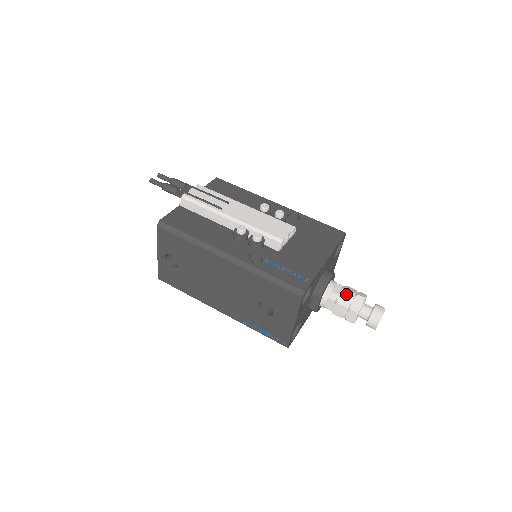
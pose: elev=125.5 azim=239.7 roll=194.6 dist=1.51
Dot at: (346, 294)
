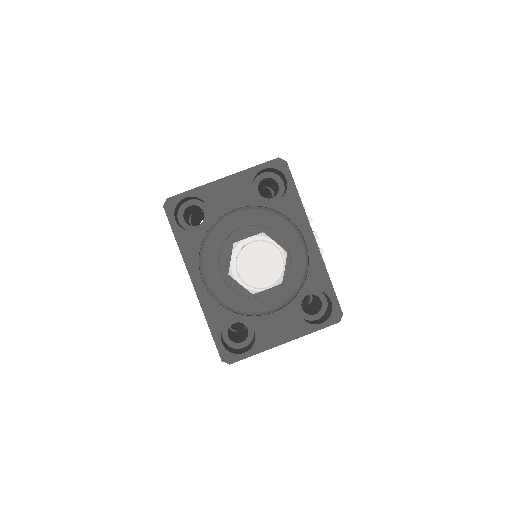
Dot at: occluded
